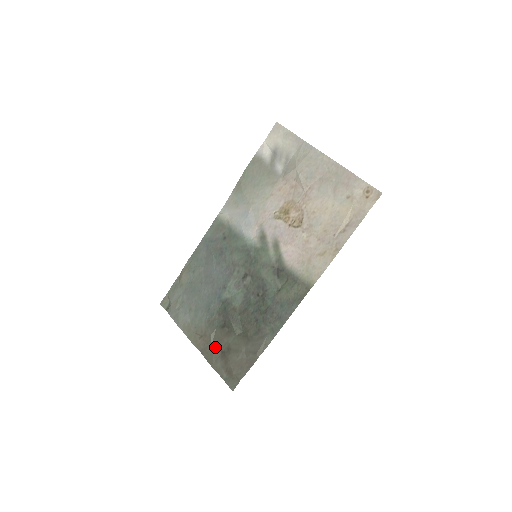
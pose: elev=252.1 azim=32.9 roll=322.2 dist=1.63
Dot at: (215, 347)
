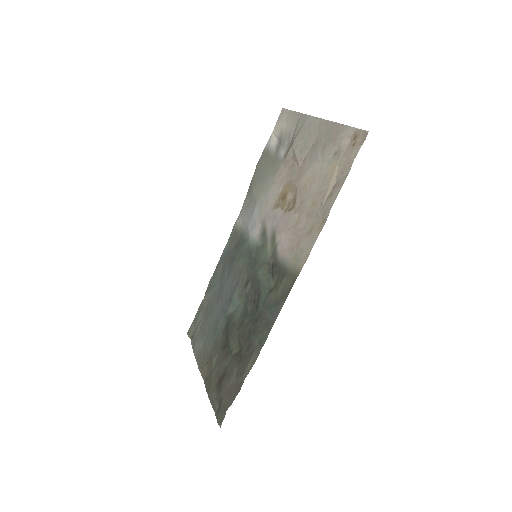
Dot at: (215, 373)
